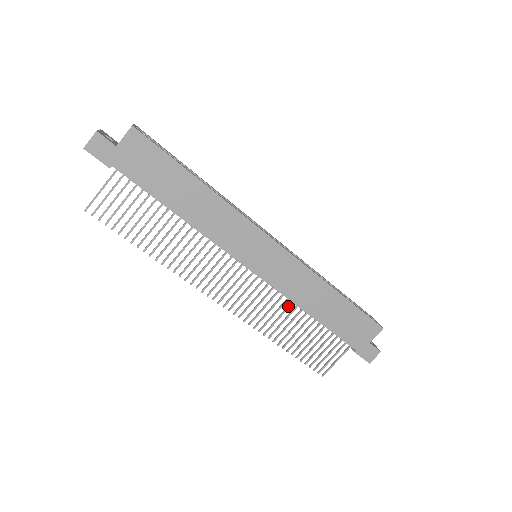
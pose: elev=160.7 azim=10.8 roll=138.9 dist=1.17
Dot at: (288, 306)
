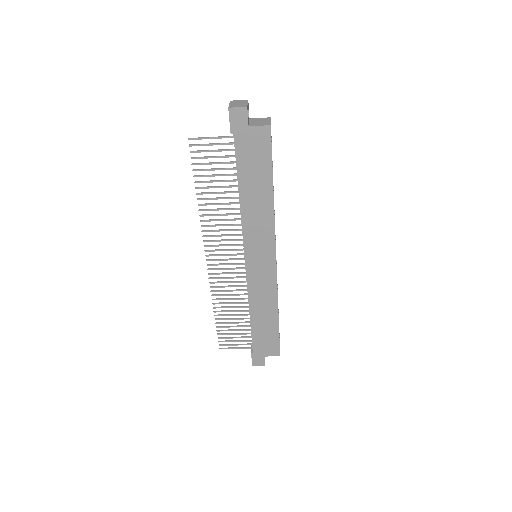
Dot at: (243, 298)
